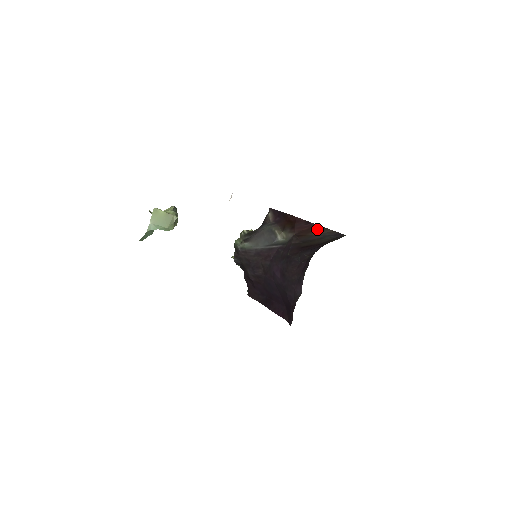
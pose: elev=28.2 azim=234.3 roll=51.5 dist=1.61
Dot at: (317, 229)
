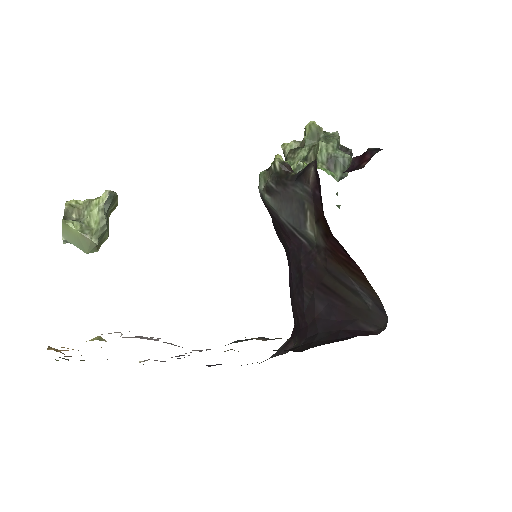
Dot at: (356, 272)
